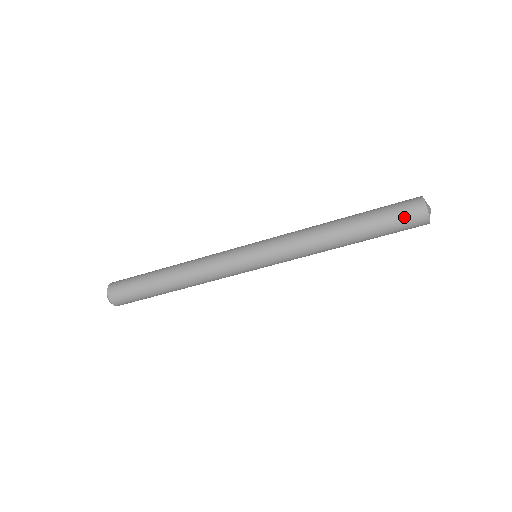
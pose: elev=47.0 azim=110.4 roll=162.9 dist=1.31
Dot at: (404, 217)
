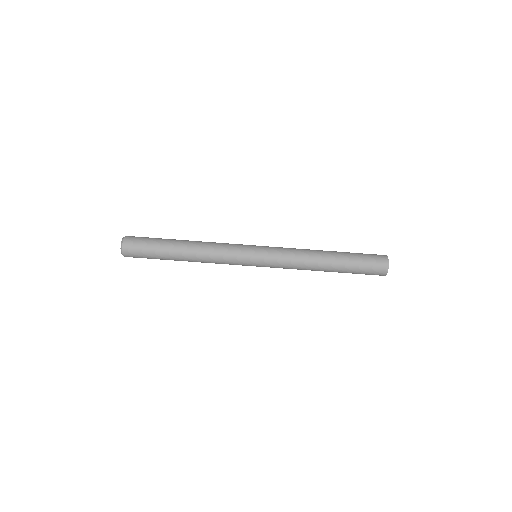
Dot at: (372, 265)
